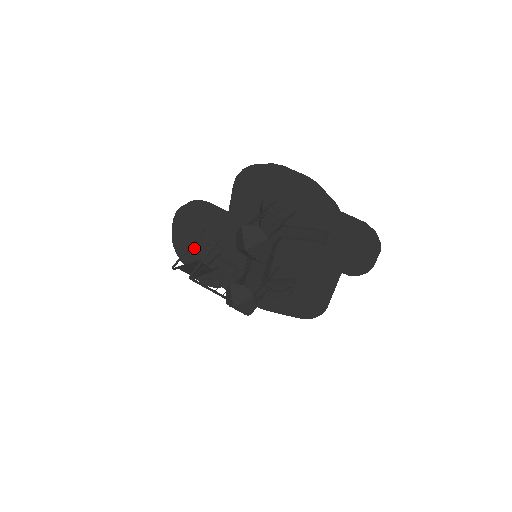
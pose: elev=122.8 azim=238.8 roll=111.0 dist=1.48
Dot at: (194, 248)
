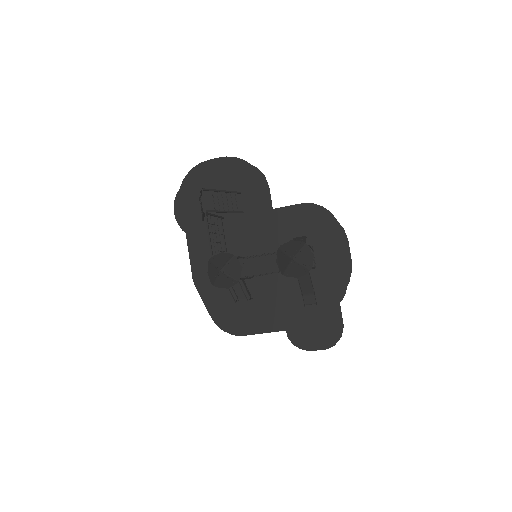
Dot at: occluded
